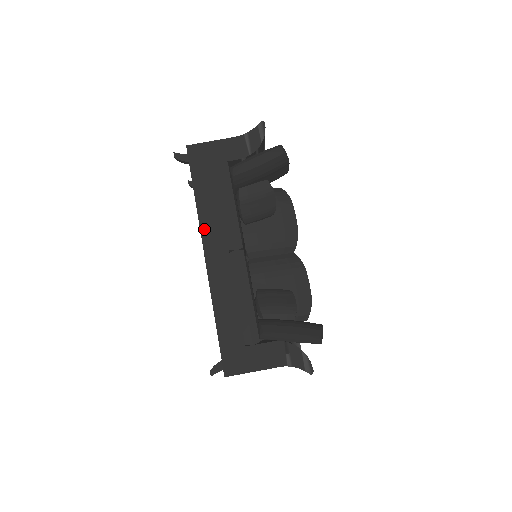
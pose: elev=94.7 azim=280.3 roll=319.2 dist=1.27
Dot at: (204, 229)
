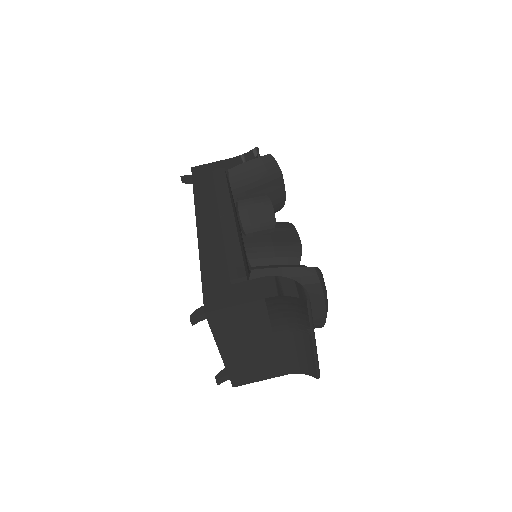
Dot at: (199, 209)
